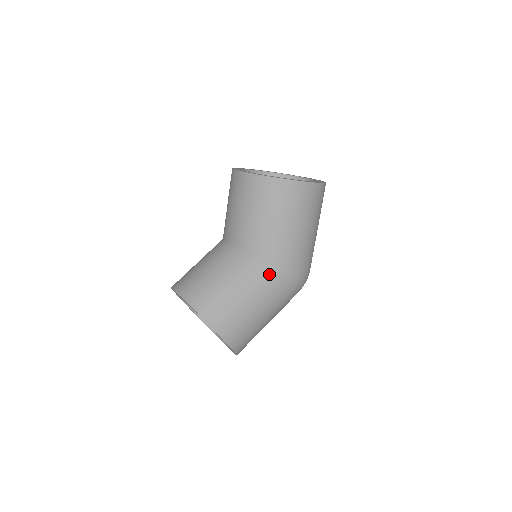
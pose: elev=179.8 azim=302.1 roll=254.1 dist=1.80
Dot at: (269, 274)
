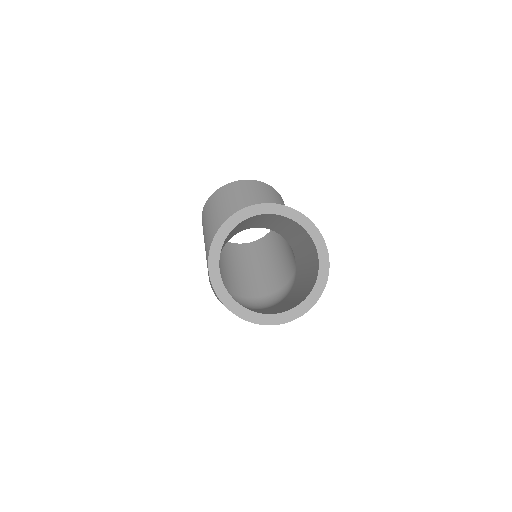
Dot at: occluded
